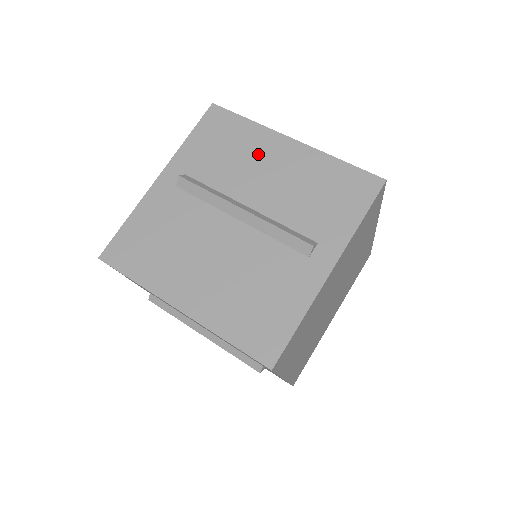
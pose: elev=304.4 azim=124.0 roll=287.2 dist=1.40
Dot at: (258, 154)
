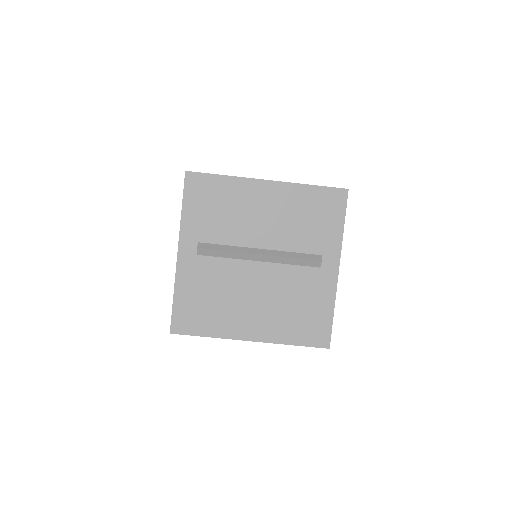
Dot at: occluded
